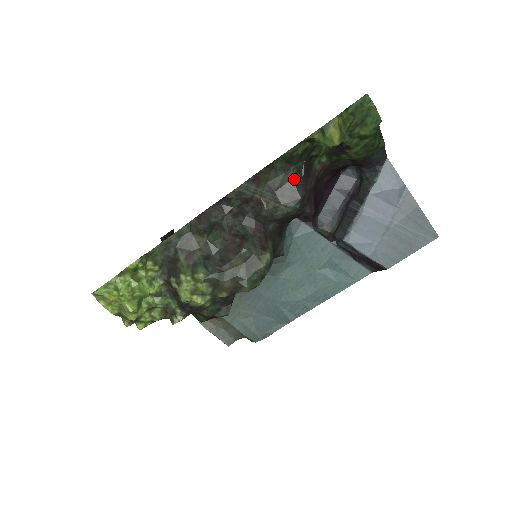
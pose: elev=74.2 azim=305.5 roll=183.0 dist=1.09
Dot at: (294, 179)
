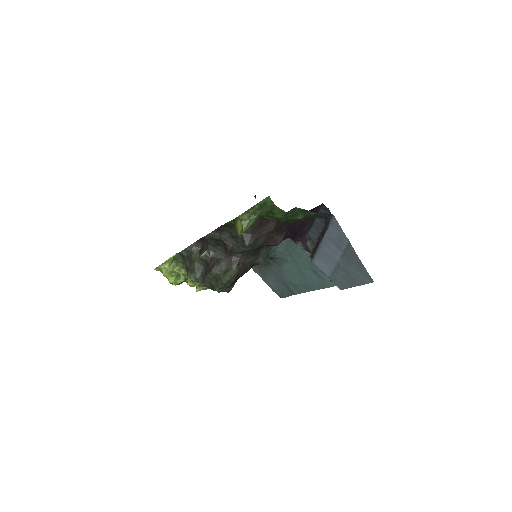
Dot at: (244, 233)
